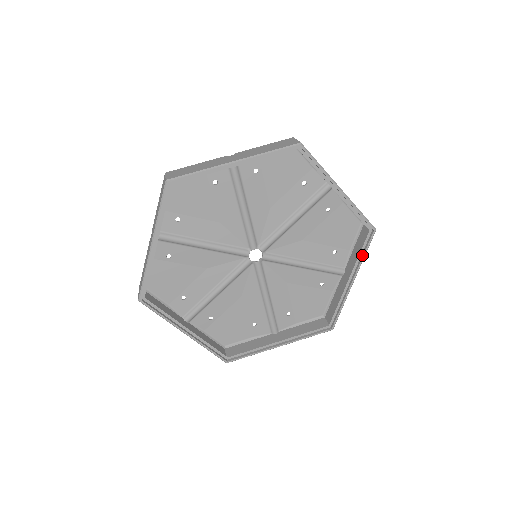
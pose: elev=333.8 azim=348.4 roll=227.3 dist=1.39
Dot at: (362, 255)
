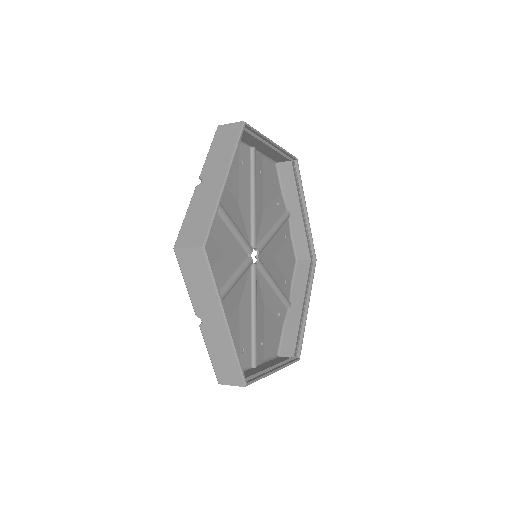
Dot at: (300, 186)
